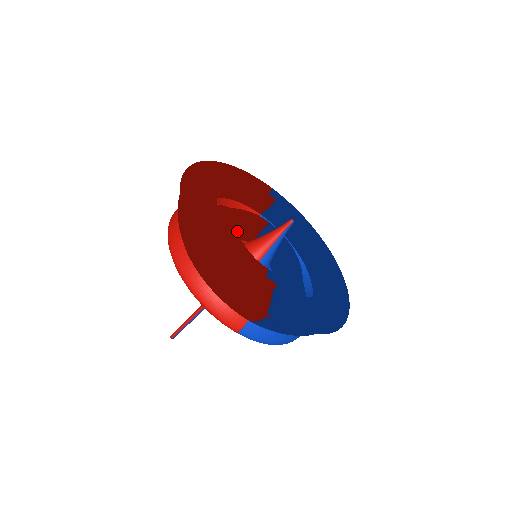
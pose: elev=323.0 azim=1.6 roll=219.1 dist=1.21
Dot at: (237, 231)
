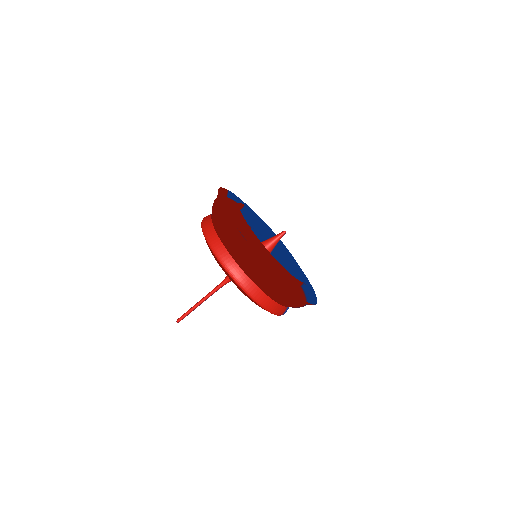
Dot at: occluded
